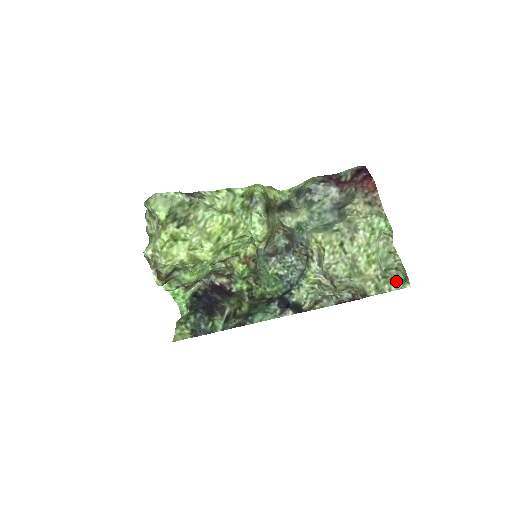
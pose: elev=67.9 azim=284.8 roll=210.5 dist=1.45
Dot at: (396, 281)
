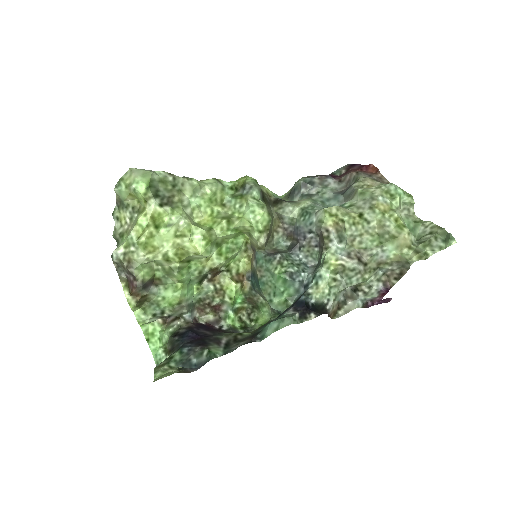
Dot at: (436, 242)
